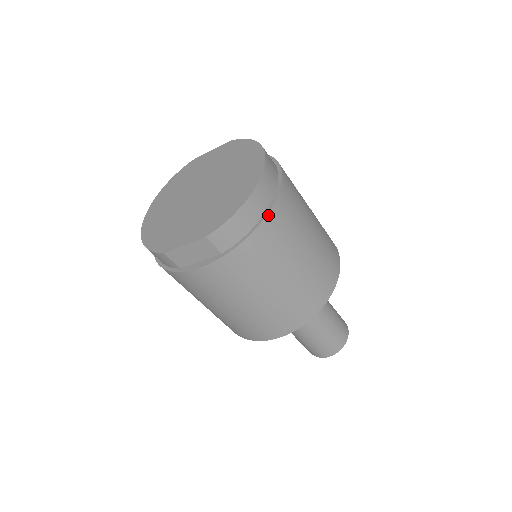
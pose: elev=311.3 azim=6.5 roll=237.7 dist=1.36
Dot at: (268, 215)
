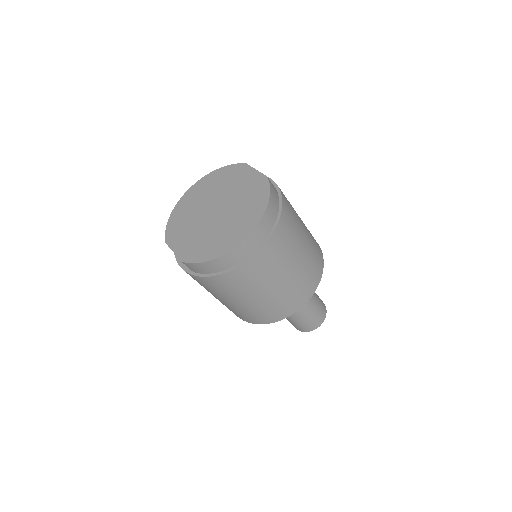
Dot at: (229, 272)
